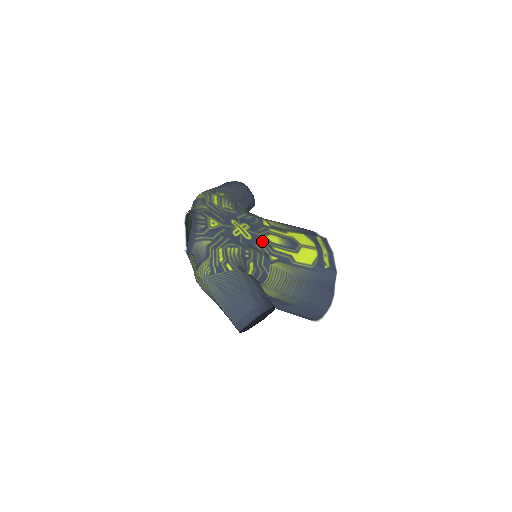
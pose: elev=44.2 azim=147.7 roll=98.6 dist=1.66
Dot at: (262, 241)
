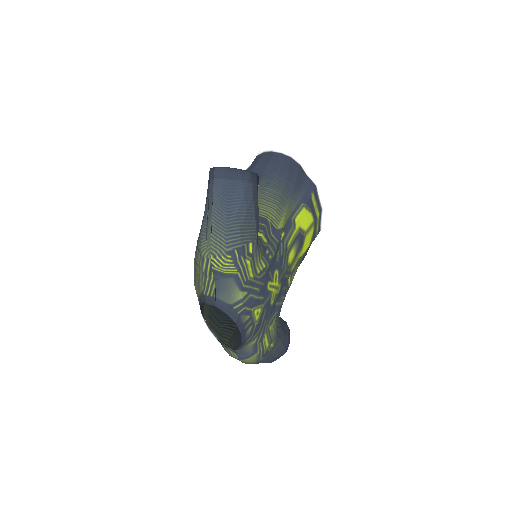
Dot at: (286, 276)
